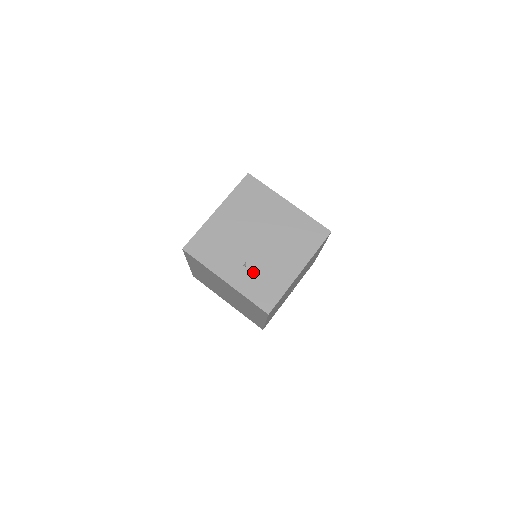
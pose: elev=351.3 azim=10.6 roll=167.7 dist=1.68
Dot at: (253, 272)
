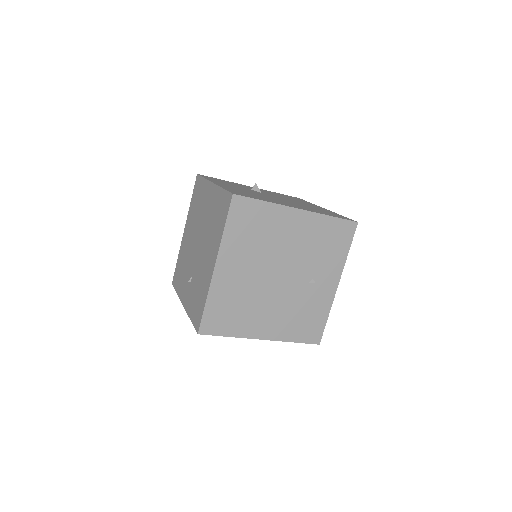
Dot at: (194, 286)
